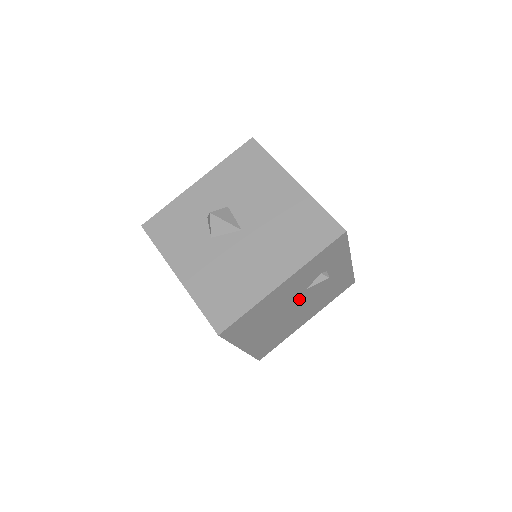
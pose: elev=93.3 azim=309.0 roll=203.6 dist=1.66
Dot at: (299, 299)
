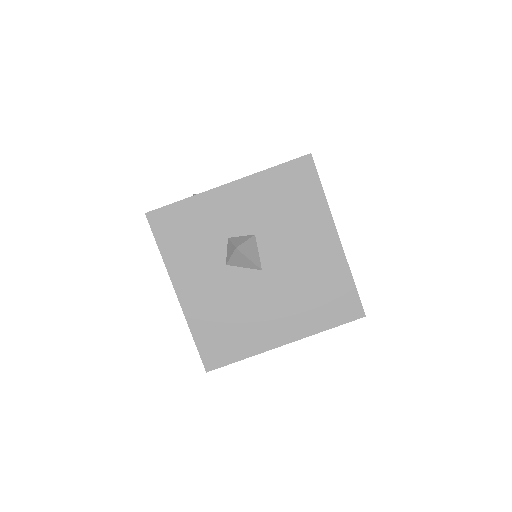
Dot at: occluded
